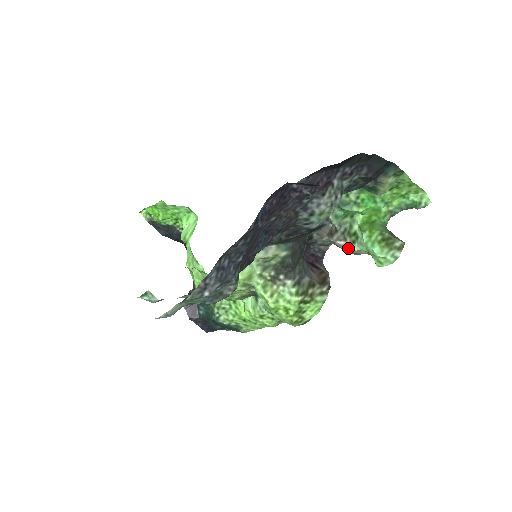
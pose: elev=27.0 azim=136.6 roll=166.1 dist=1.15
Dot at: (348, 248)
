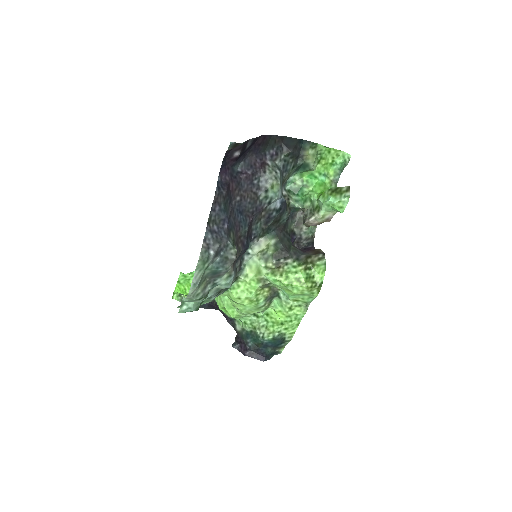
Dot at: (318, 218)
